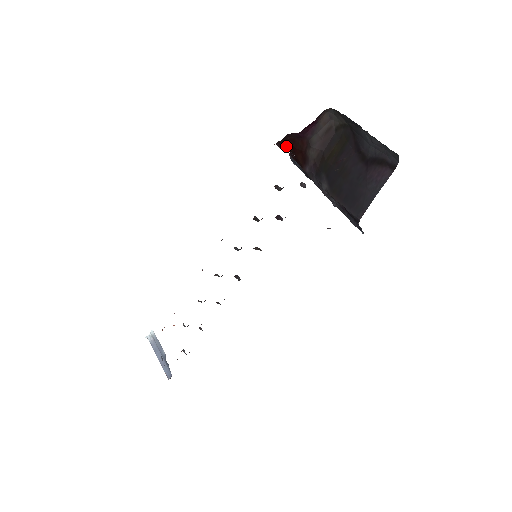
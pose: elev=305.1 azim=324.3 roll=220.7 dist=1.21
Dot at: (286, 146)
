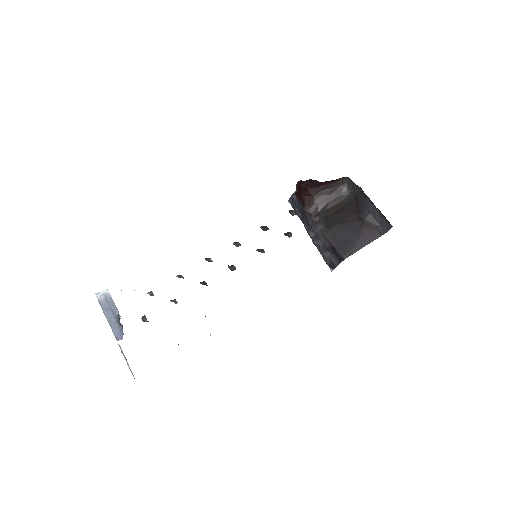
Dot at: (302, 186)
